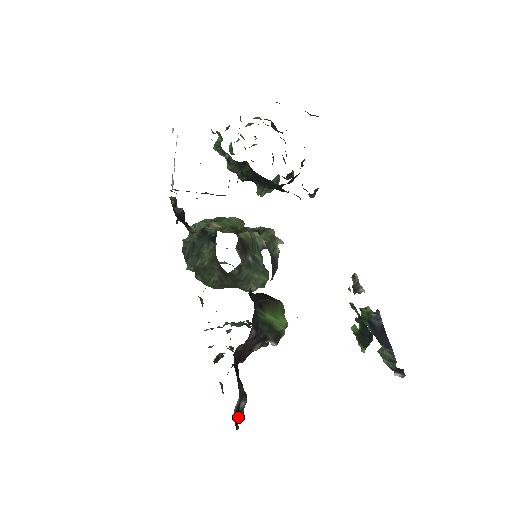
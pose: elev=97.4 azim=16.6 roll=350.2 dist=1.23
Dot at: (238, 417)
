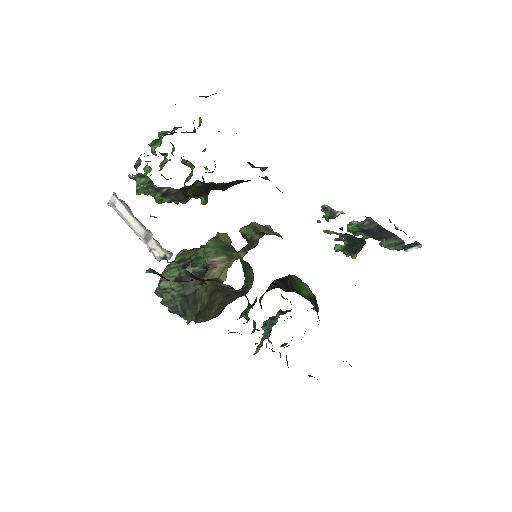
Dot at: occluded
